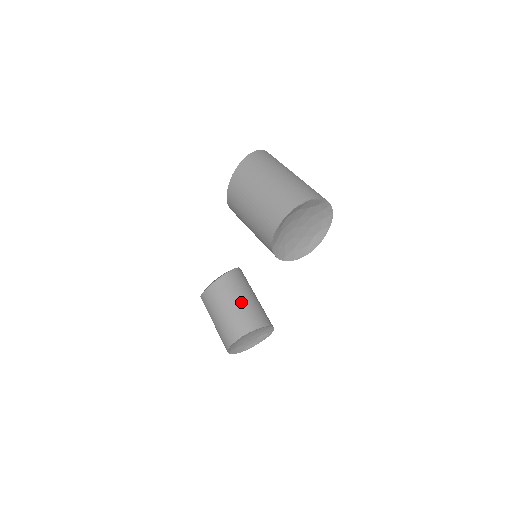
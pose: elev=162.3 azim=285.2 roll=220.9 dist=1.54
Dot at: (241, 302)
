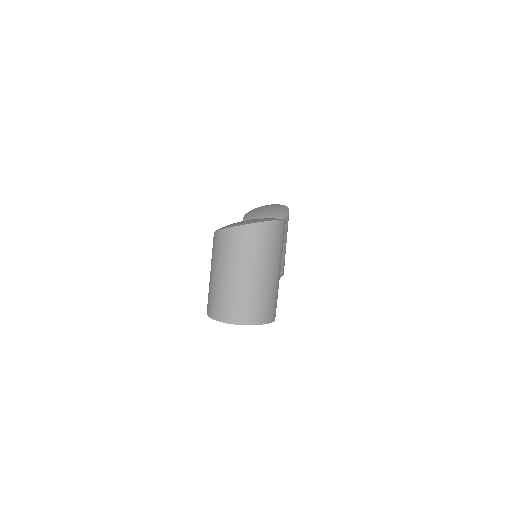
Dot at: occluded
